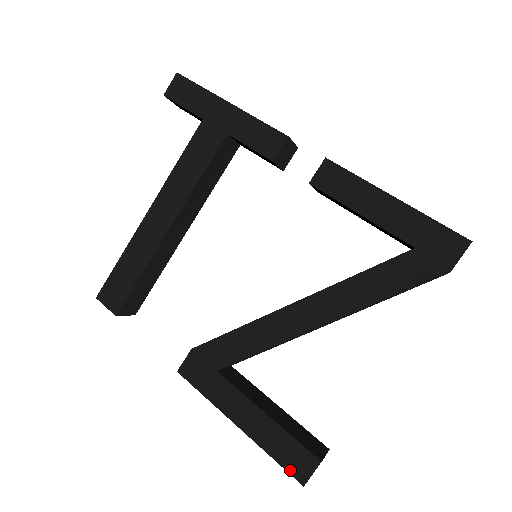
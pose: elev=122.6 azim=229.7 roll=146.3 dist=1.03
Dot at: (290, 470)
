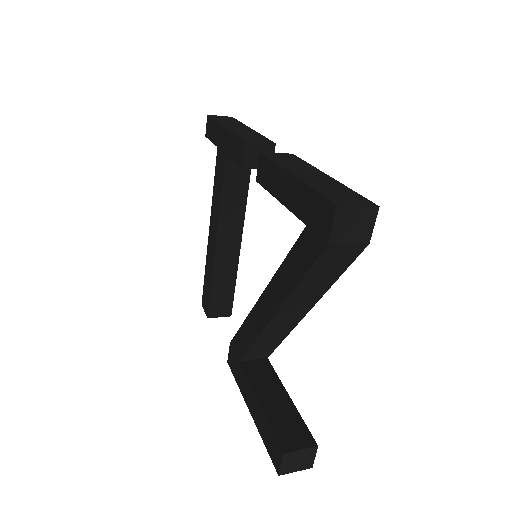
Dot at: (272, 458)
